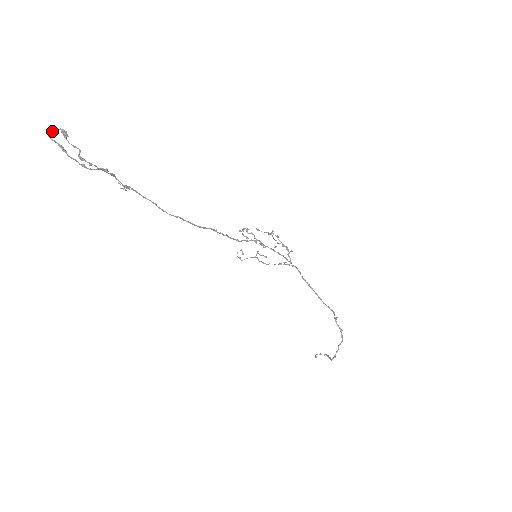
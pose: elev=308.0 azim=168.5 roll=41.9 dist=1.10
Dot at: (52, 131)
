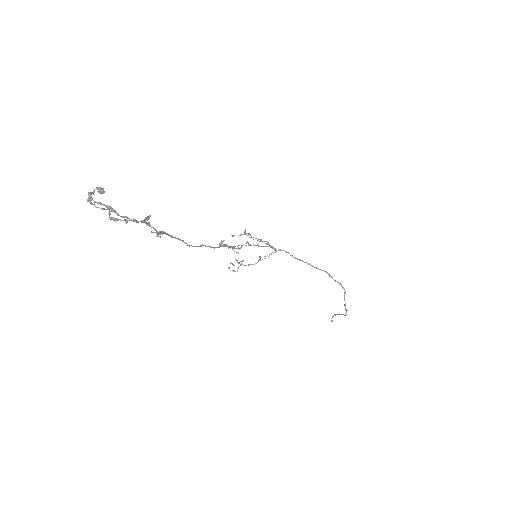
Dot at: (92, 193)
